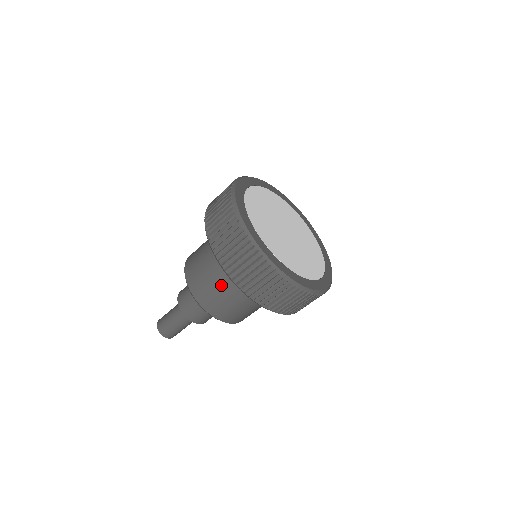
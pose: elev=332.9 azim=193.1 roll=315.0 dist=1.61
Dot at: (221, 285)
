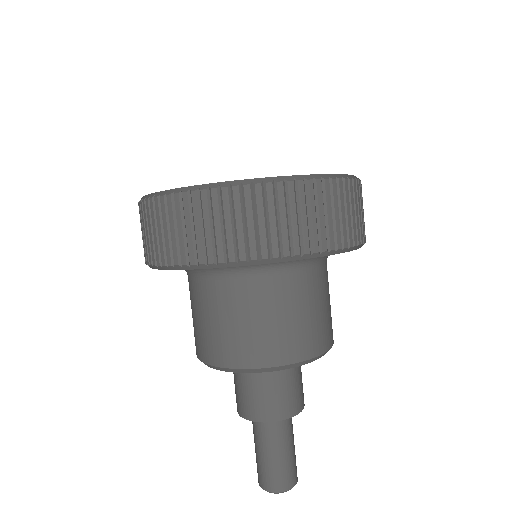
Dot at: (260, 308)
